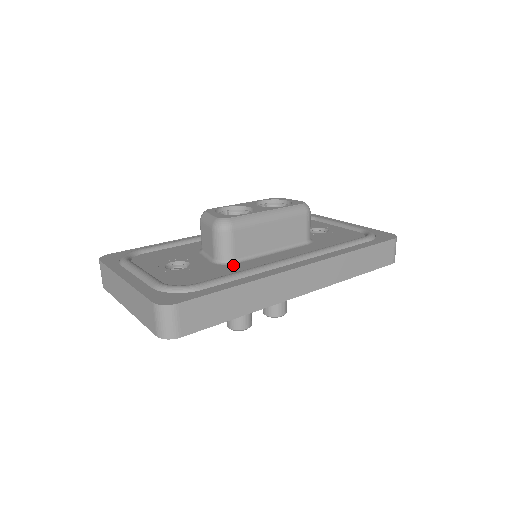
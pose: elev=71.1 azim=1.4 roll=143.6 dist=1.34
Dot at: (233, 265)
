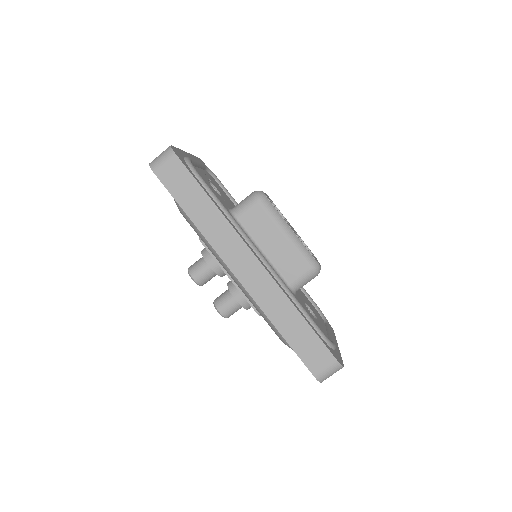
Dot at: (232, 216)
